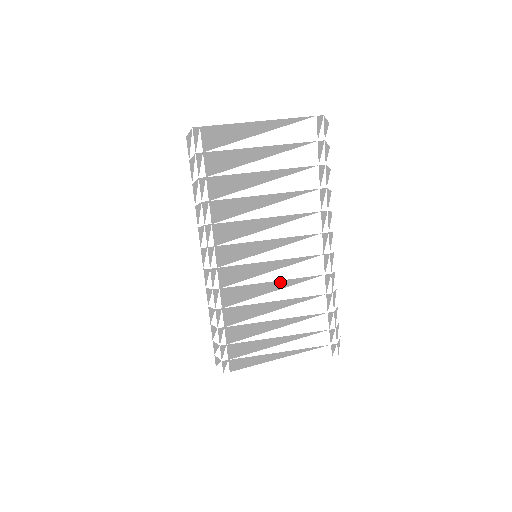
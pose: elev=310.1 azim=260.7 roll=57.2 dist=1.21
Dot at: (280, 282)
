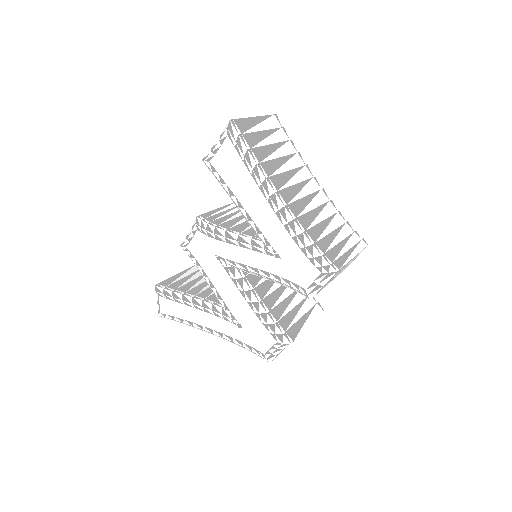
Dot at: (317, 209)
